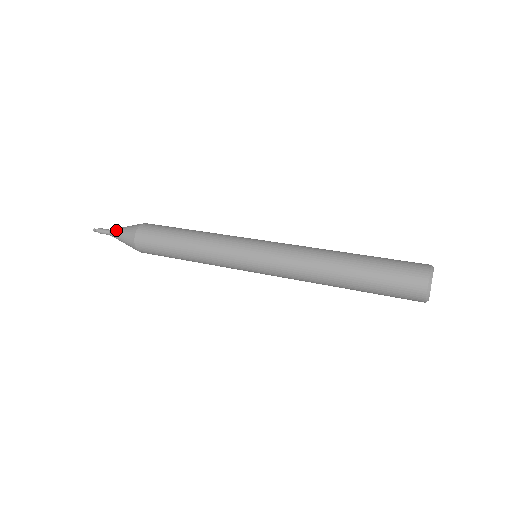
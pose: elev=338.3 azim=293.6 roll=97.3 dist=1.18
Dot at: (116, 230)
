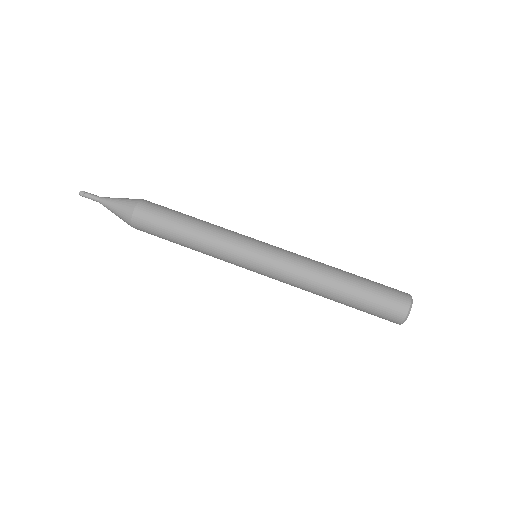
Dot at: (107, 208)
